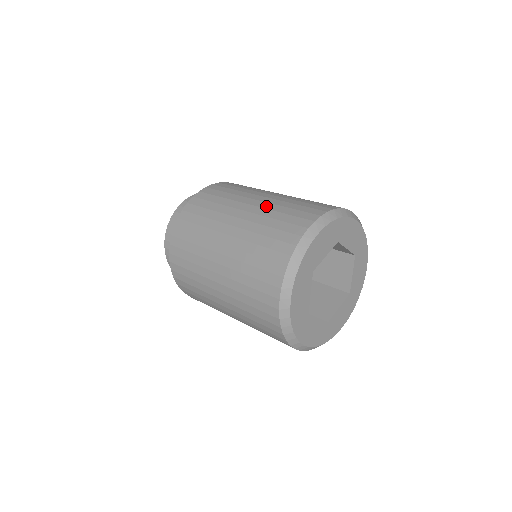
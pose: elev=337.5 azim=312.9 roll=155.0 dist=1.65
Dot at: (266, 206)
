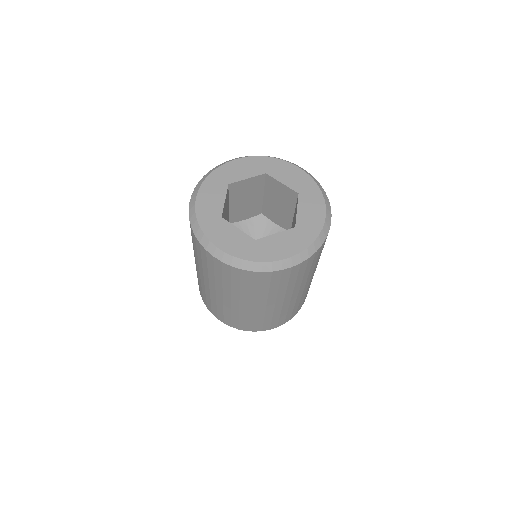
Dot at: occluded
